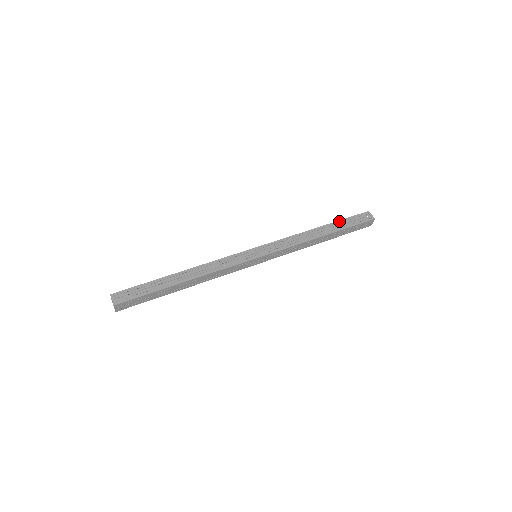
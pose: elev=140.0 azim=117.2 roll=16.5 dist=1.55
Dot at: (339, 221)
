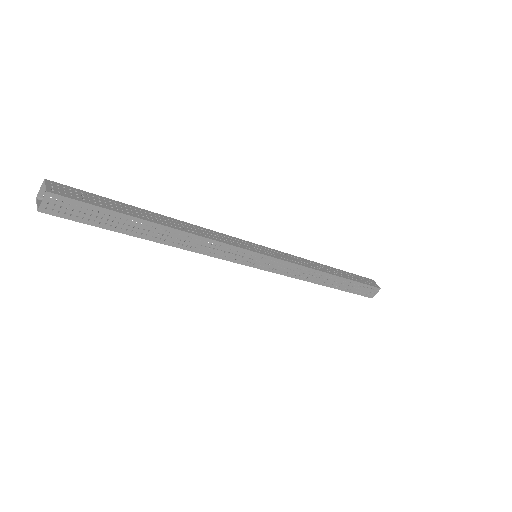
Dot at: occluded
